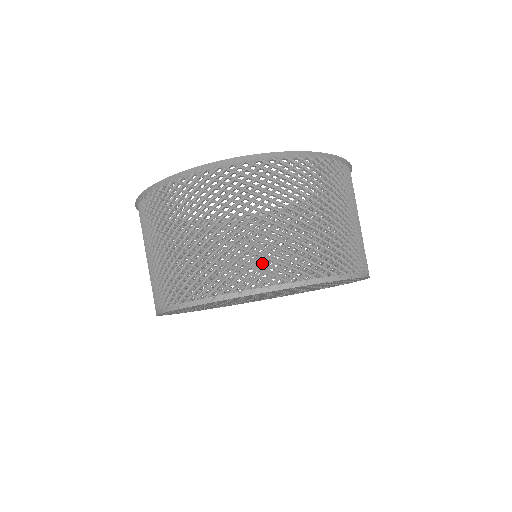
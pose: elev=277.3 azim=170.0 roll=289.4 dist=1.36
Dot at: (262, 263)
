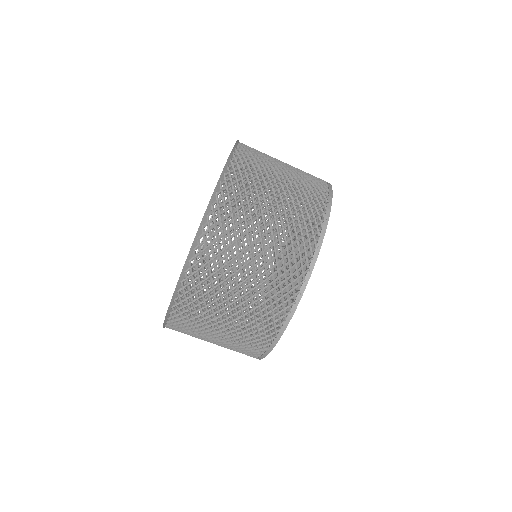
Dot at: (297, 240)
